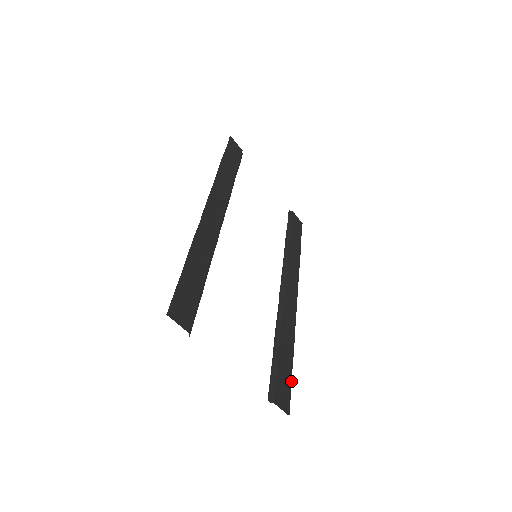
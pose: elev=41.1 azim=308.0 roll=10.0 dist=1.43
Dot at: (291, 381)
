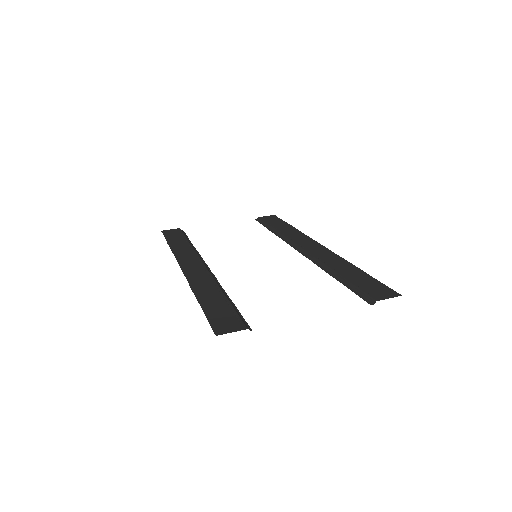
Dot at: (376, 280)
